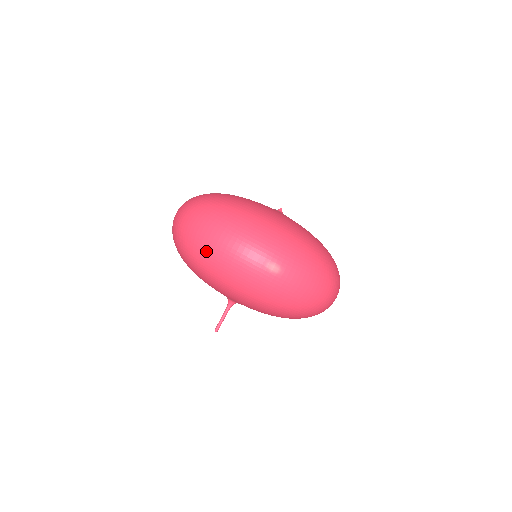
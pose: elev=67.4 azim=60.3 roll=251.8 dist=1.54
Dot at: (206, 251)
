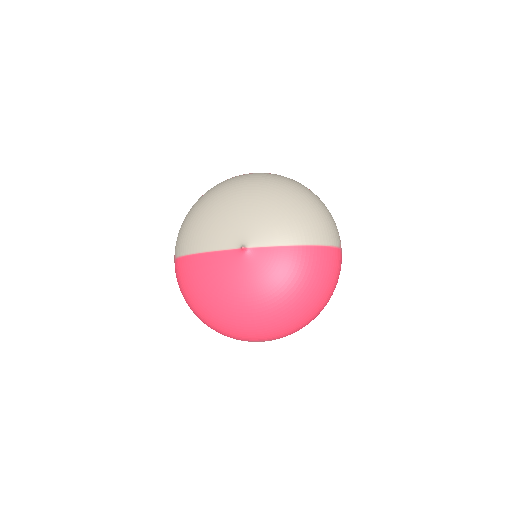
Dot at: occluded
